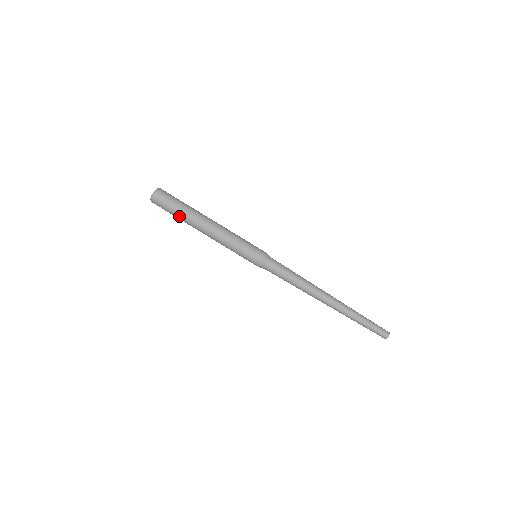
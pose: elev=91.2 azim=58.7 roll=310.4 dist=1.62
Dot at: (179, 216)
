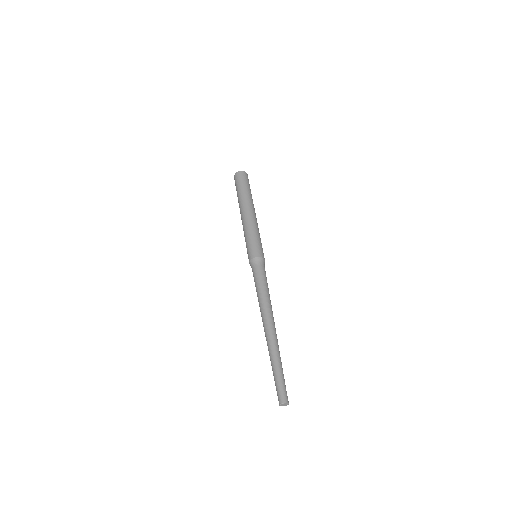
Dot at: occluded
